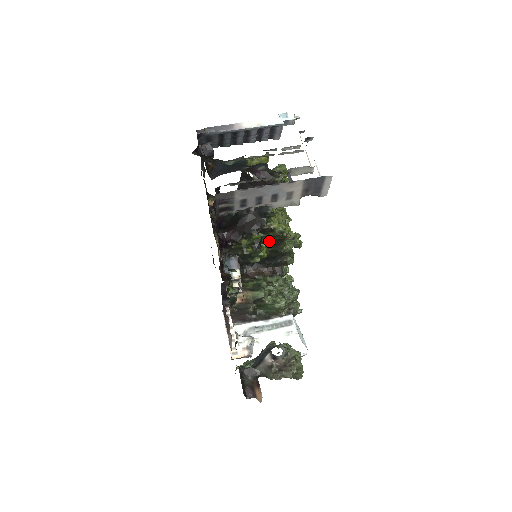
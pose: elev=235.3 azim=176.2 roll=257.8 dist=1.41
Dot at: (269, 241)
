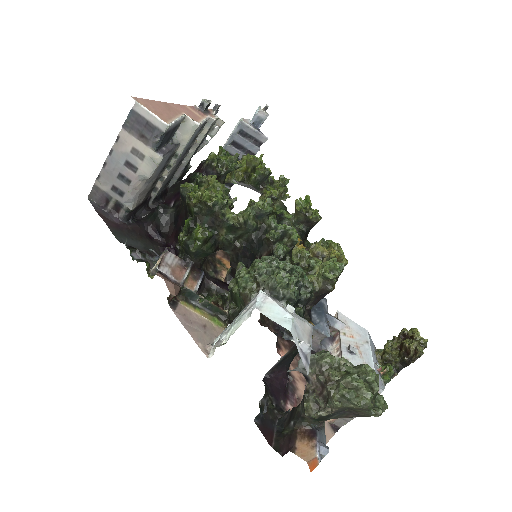
Dot at: (203, 219)
